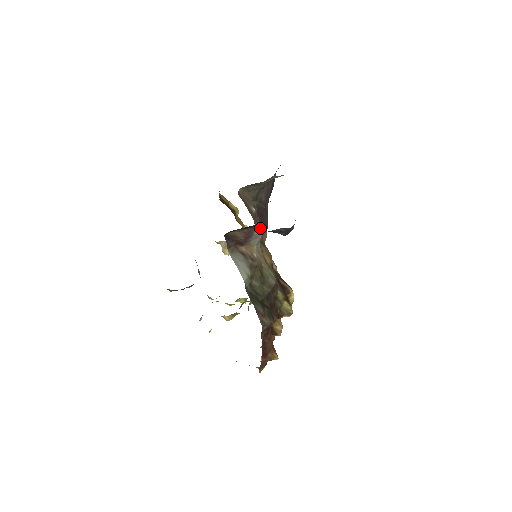
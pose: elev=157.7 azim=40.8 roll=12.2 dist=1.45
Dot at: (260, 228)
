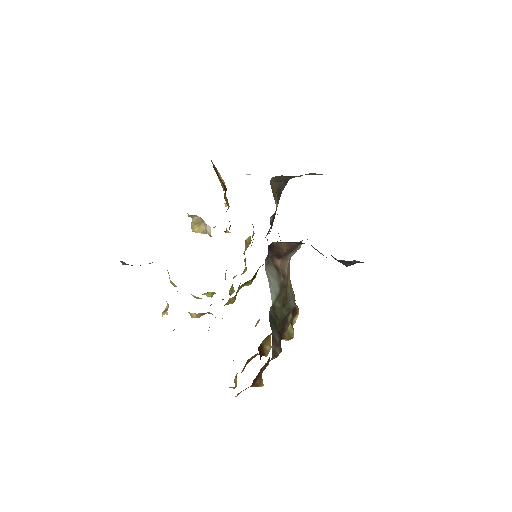
Dot at: (271, 225)
